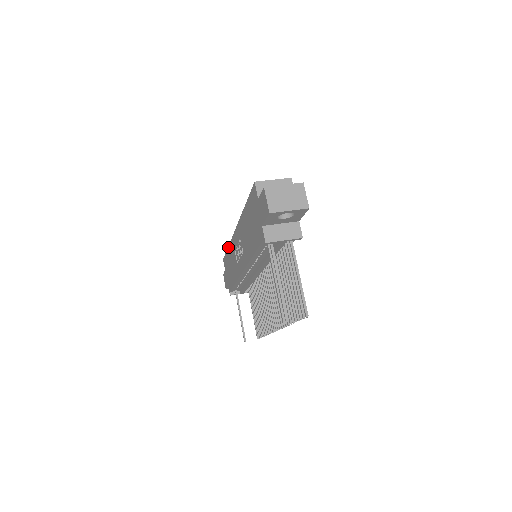
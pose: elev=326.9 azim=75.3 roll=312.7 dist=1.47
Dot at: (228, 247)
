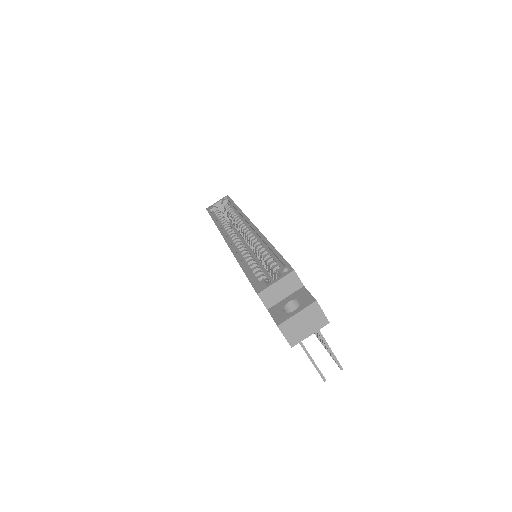
Dot at: occluded
